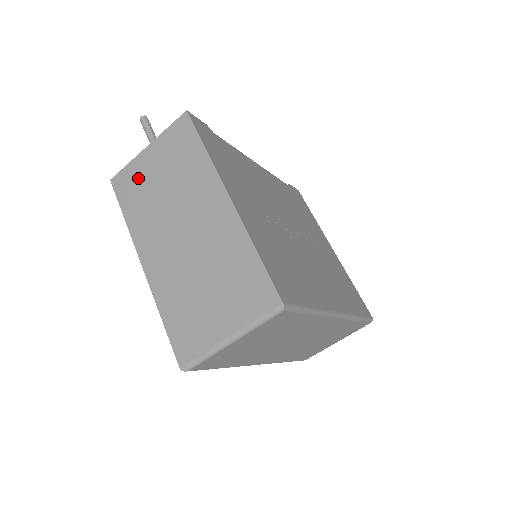
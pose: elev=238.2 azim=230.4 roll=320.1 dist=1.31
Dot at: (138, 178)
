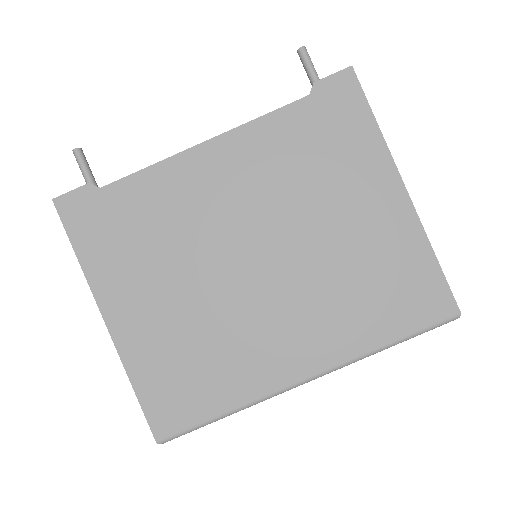
Dot at: occluded
